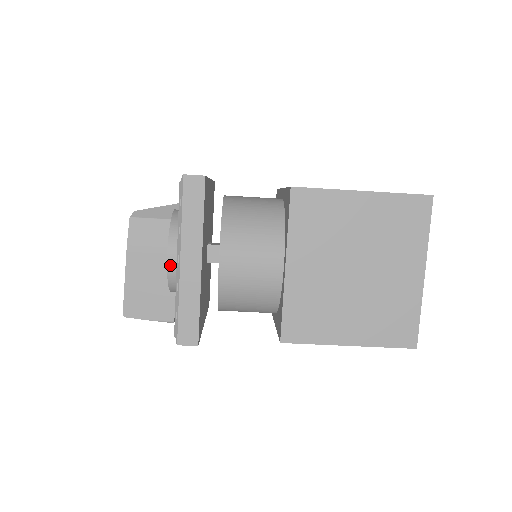
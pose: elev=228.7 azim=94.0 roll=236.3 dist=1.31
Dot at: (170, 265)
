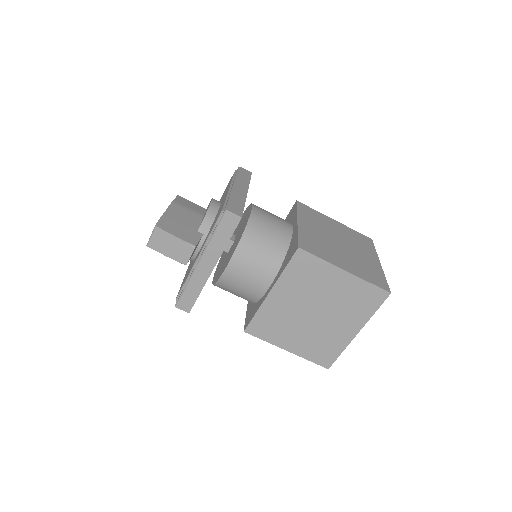
Dot at: (212, 205)
